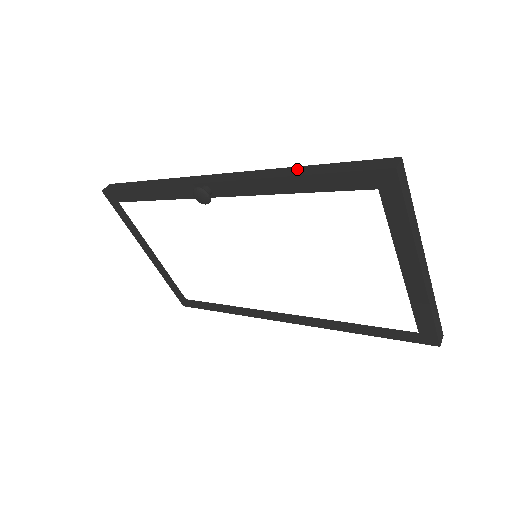
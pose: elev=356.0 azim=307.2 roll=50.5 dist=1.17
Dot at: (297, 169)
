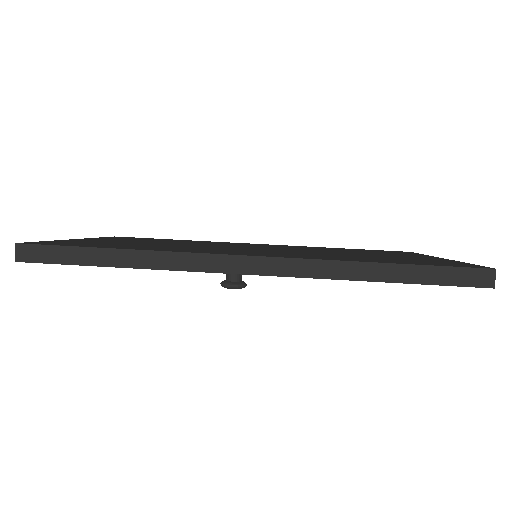
Dot at: (374, 269)
